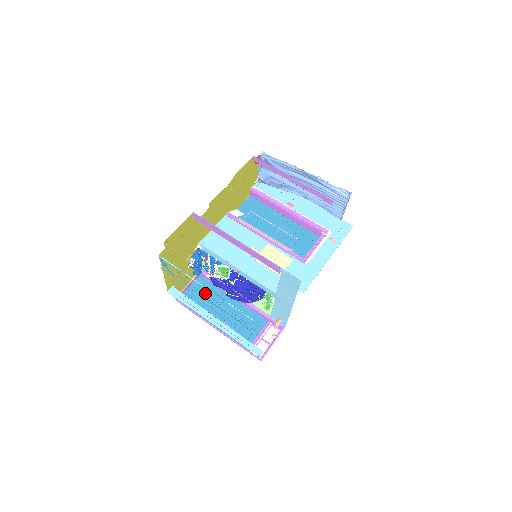
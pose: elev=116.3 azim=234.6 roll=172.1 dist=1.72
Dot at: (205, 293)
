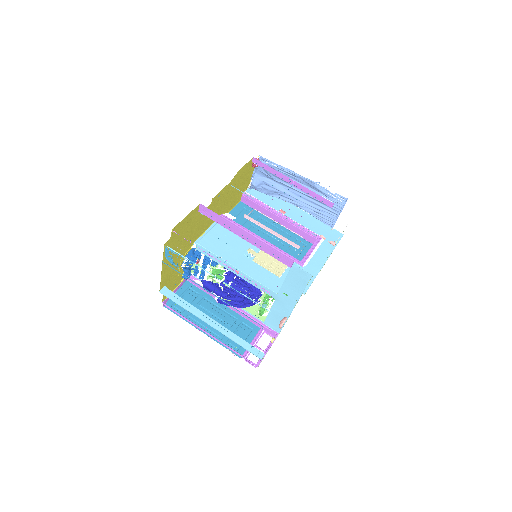
Dot at: (193, 299)
